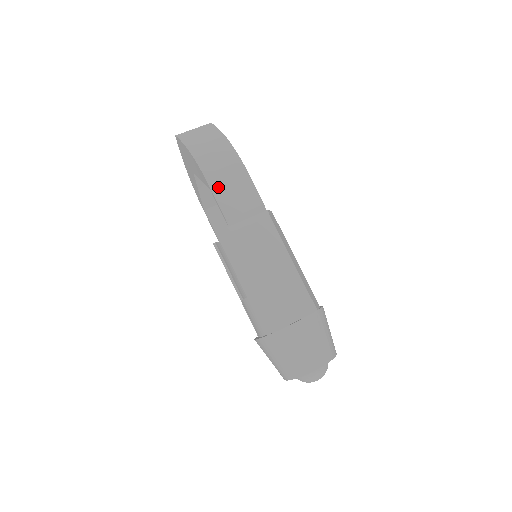
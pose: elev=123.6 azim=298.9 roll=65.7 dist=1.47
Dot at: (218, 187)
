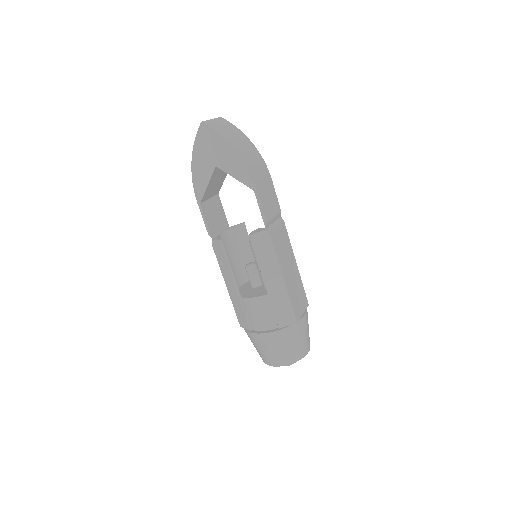
Dot at: (260, 190)
